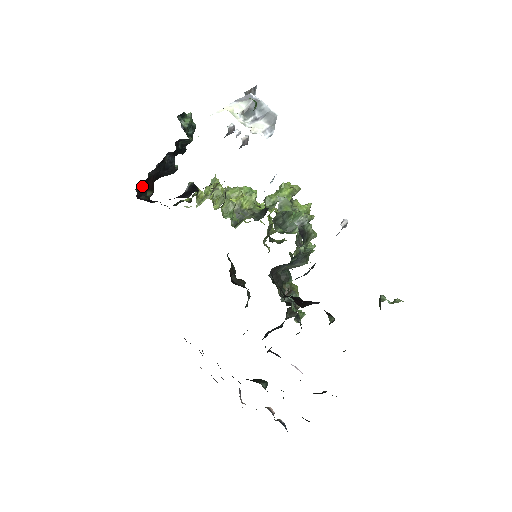
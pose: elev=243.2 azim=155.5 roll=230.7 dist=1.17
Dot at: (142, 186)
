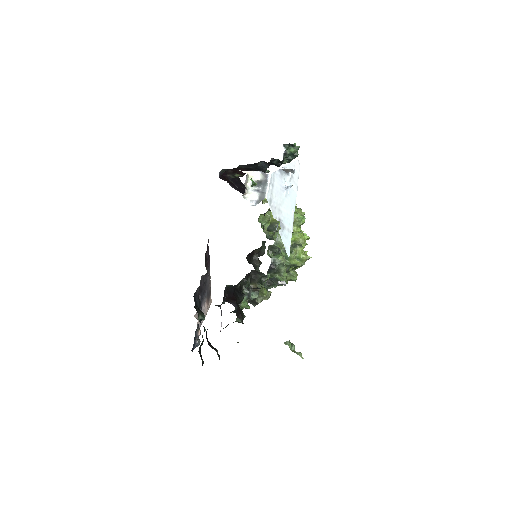
Dot at: (231, 170)
